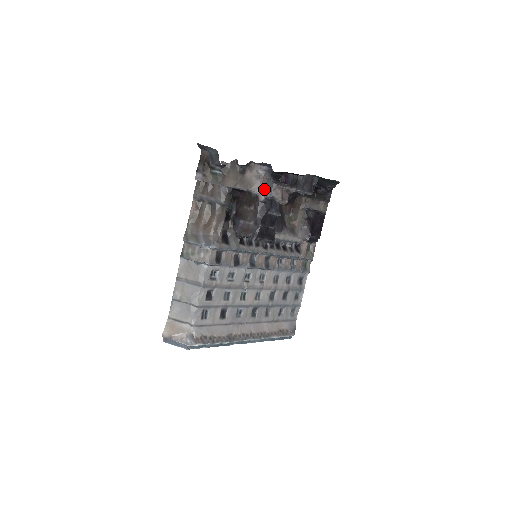
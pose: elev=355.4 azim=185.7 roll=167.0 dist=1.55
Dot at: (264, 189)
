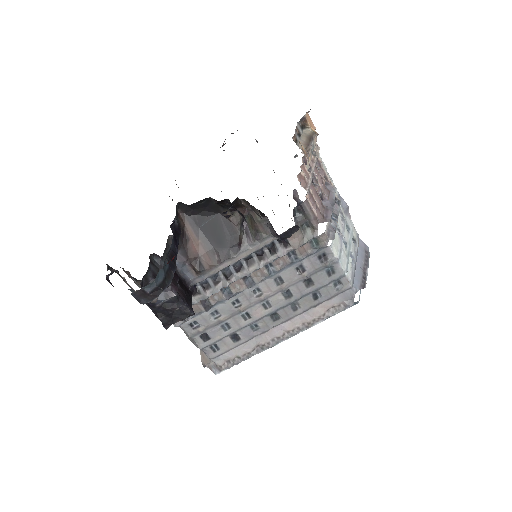
Dot at: occluded
